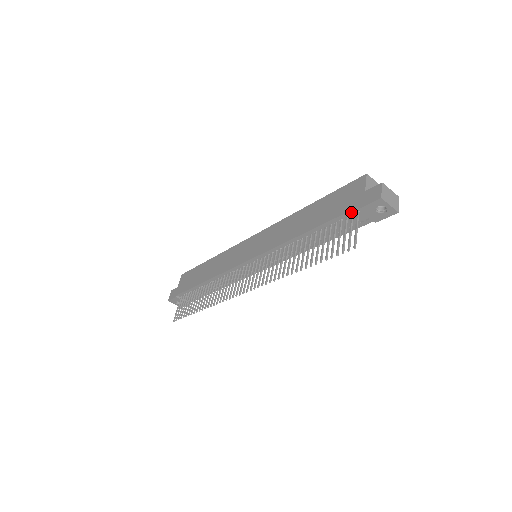
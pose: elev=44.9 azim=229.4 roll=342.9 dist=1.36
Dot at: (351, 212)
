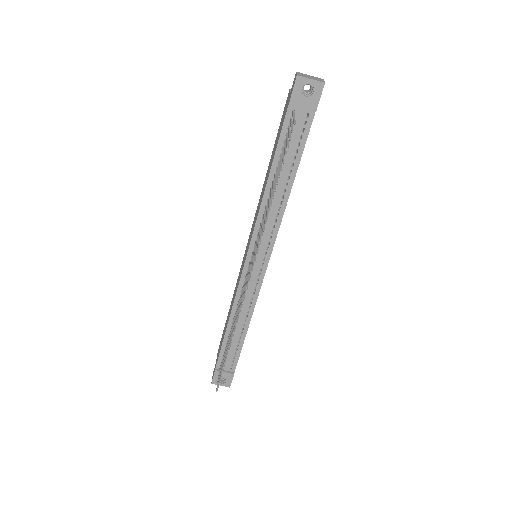
Dot at: (287, 116)
